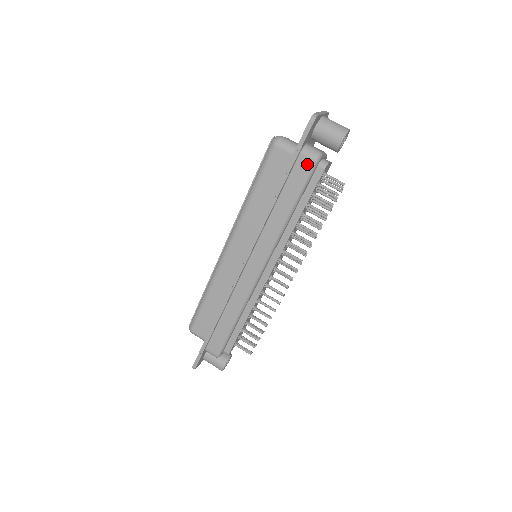
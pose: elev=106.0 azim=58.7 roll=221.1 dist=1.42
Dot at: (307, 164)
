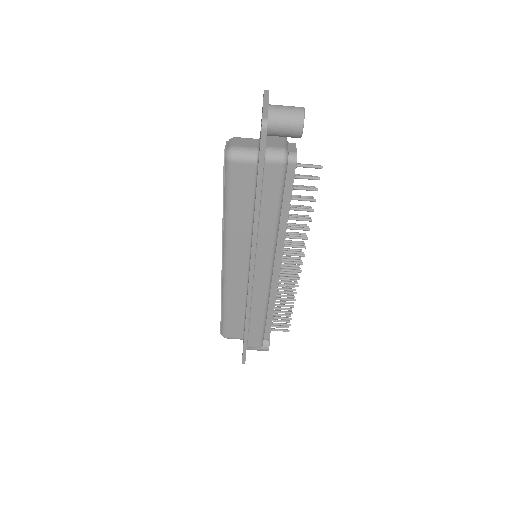
Dot at: (277, 170)
